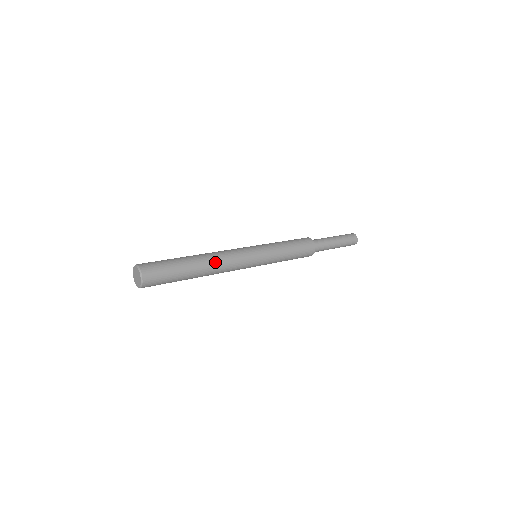
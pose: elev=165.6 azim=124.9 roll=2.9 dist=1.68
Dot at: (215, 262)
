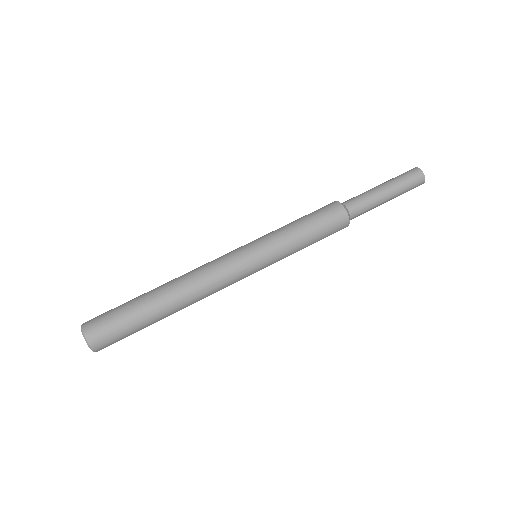
Dot at: (189, 291)
